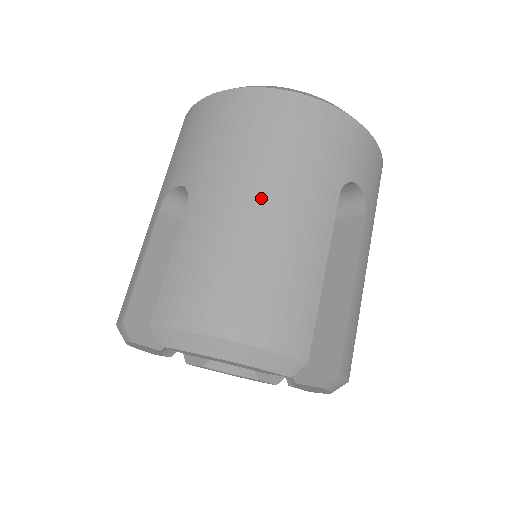
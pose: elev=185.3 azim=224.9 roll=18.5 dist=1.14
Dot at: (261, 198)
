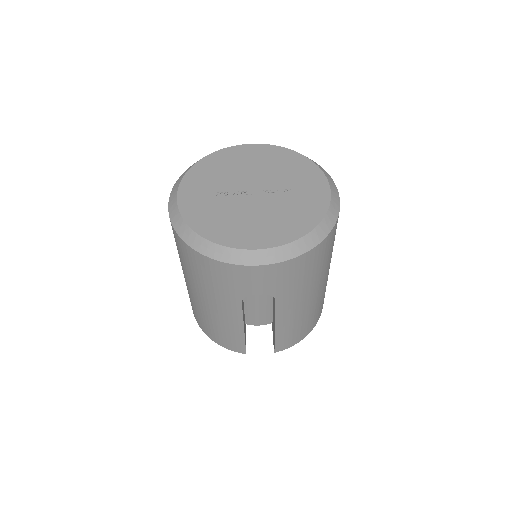
Dot at: (200, 297)
